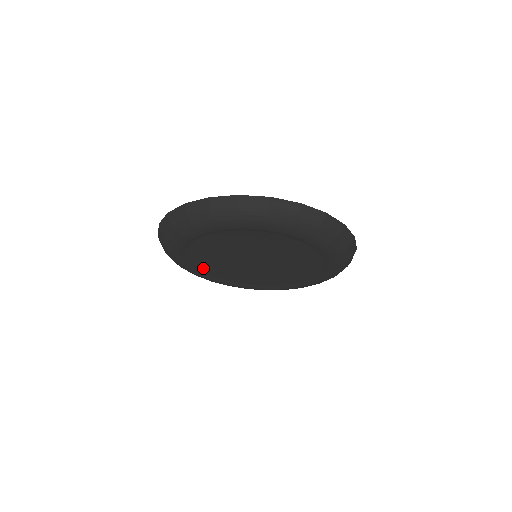
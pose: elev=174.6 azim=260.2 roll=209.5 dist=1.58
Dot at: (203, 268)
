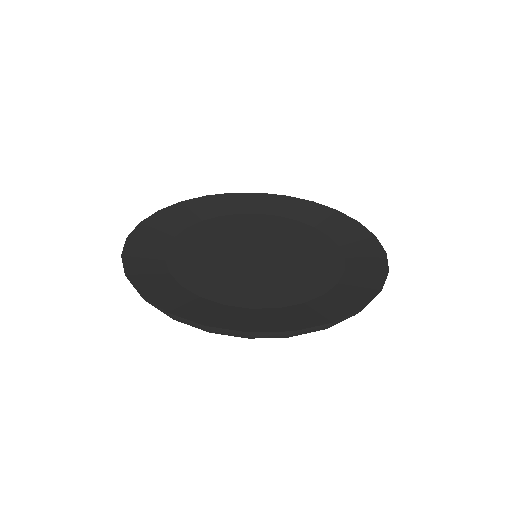
Dot at: occluded
